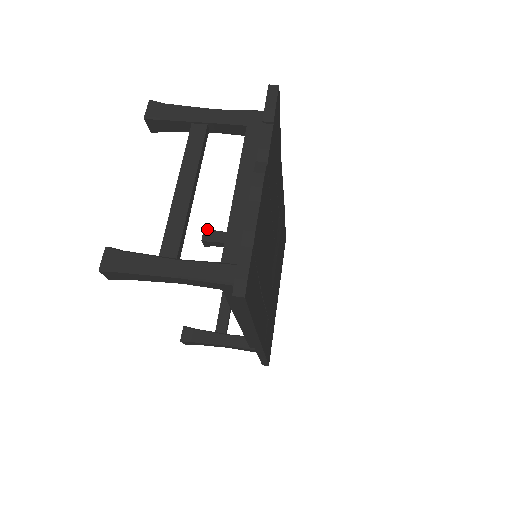
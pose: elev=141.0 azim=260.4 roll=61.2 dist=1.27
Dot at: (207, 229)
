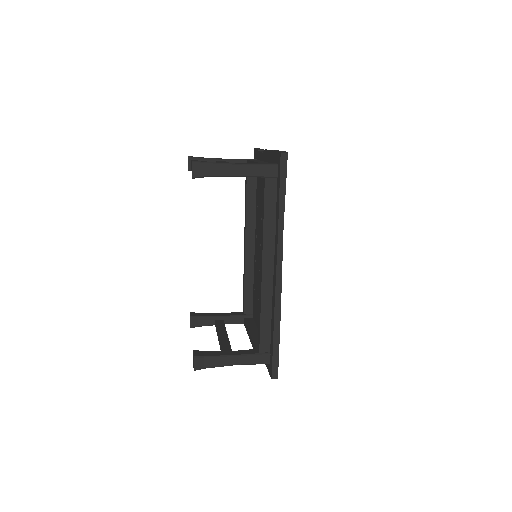
Dot at: (192, 312)
